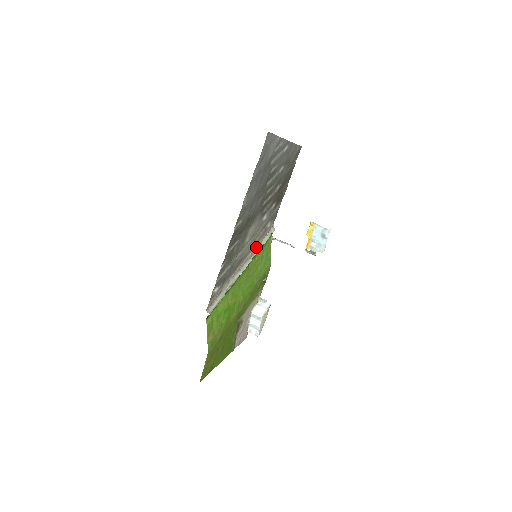
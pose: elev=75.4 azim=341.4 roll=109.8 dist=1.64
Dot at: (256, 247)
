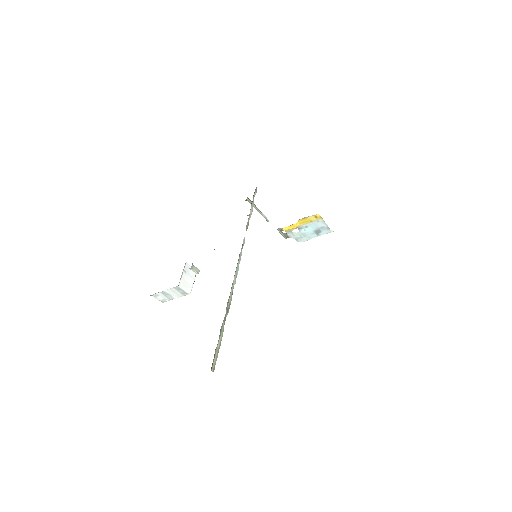
Dot at: occluded
